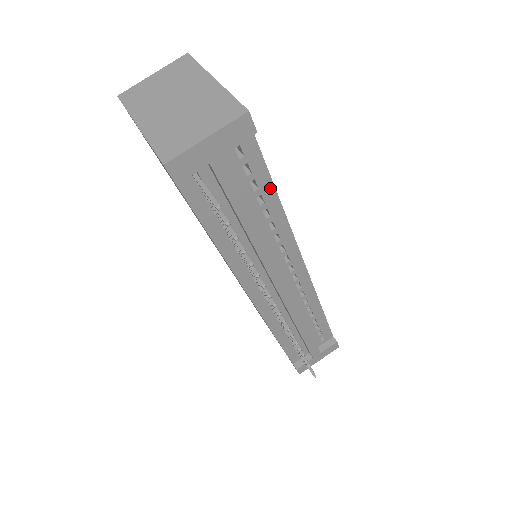
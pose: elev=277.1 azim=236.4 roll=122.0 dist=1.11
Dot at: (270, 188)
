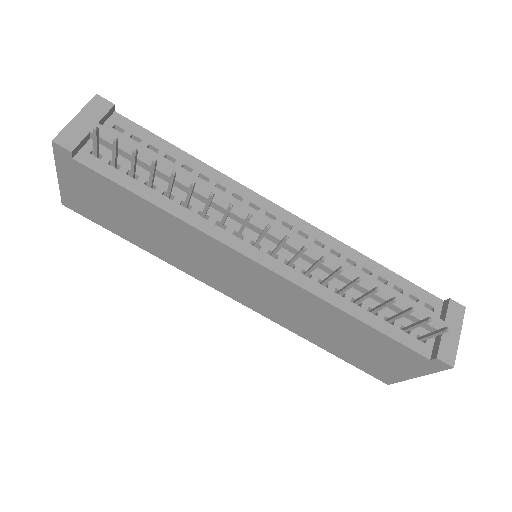
Dot at: (171, 148)
